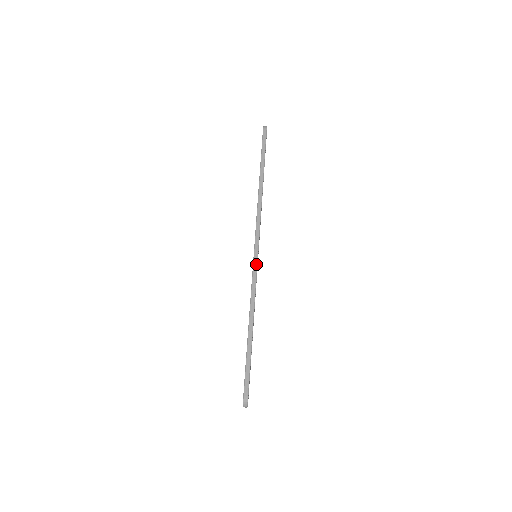
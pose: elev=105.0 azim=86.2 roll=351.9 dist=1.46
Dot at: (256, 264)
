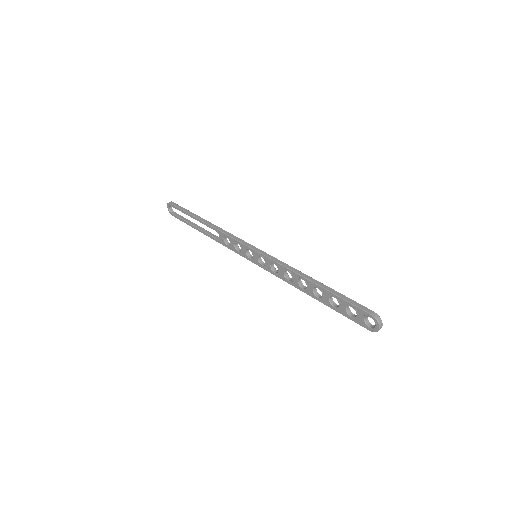
Dot at: (264, 253)
